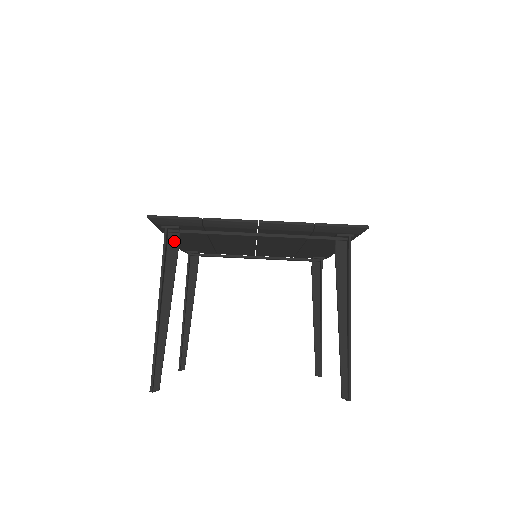
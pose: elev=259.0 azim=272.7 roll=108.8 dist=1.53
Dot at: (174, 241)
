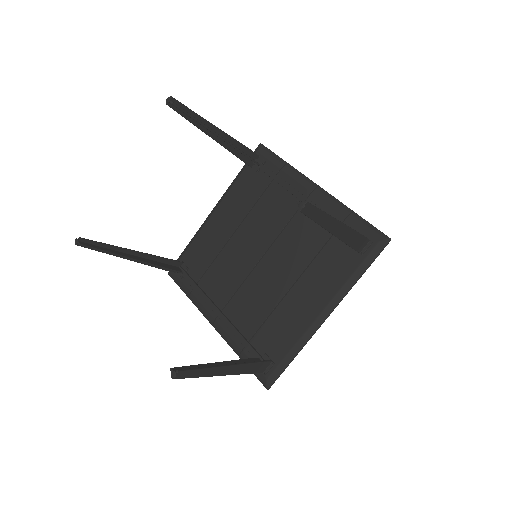
Dot at: occluded
